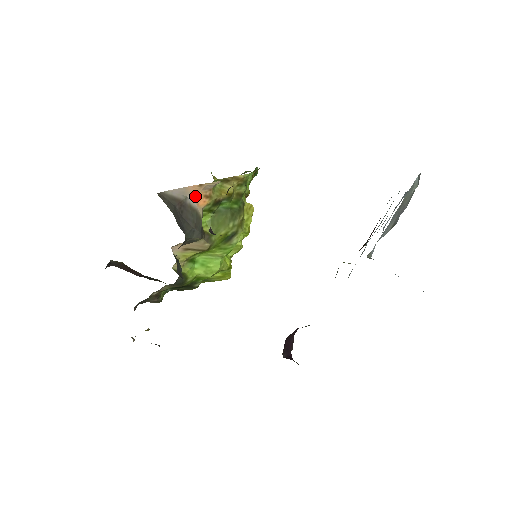
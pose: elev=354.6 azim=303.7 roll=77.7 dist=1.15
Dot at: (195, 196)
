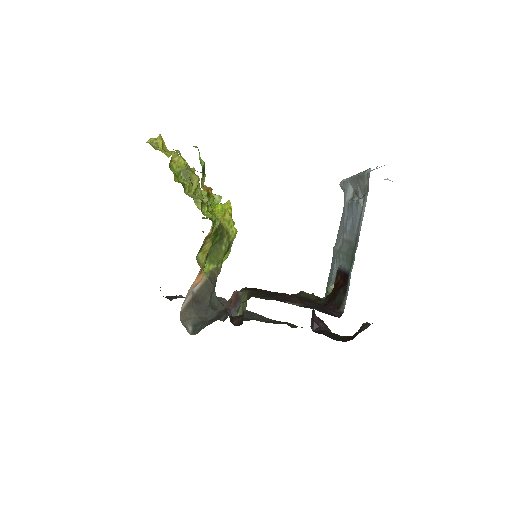
Dot at: (195, 283)
